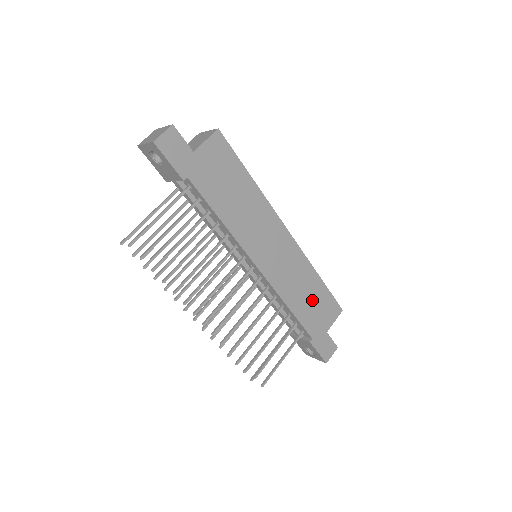
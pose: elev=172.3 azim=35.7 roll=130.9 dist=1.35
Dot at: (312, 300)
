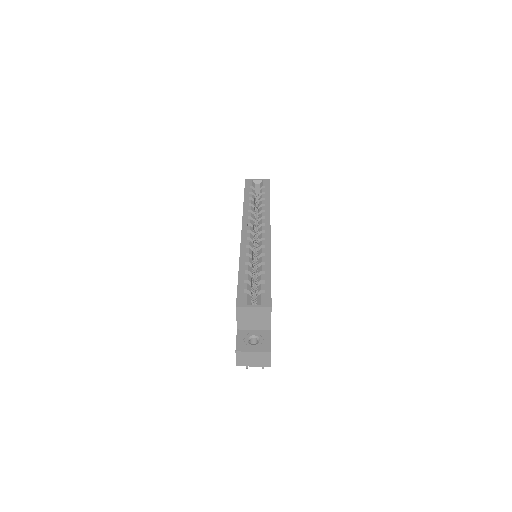
Dot at: occluded
